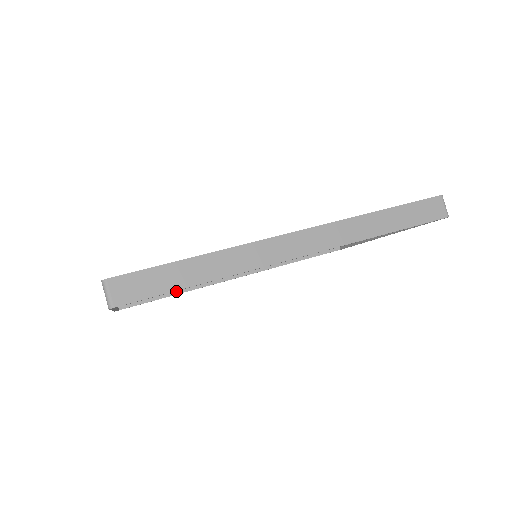
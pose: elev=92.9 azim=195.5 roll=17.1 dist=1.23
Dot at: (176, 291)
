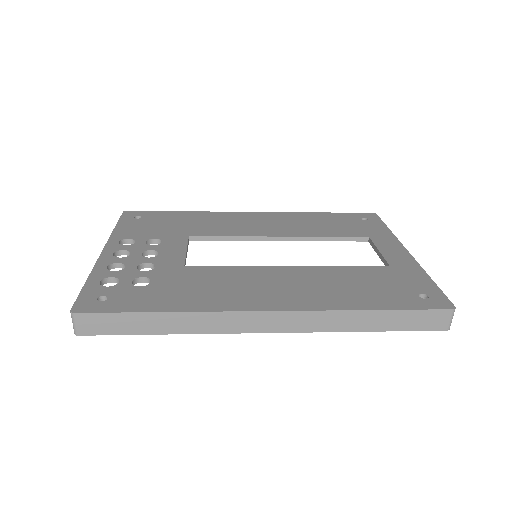
Dot at: occluded
